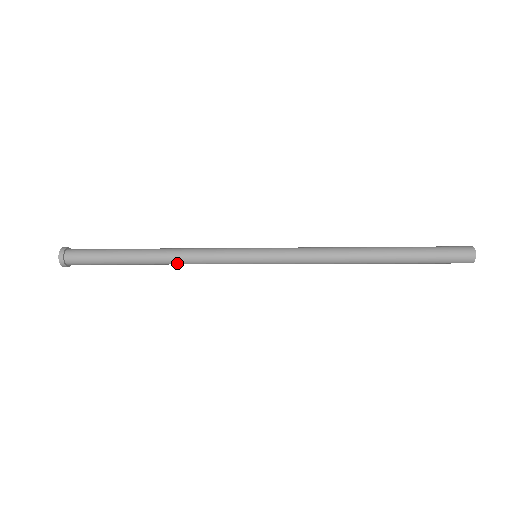
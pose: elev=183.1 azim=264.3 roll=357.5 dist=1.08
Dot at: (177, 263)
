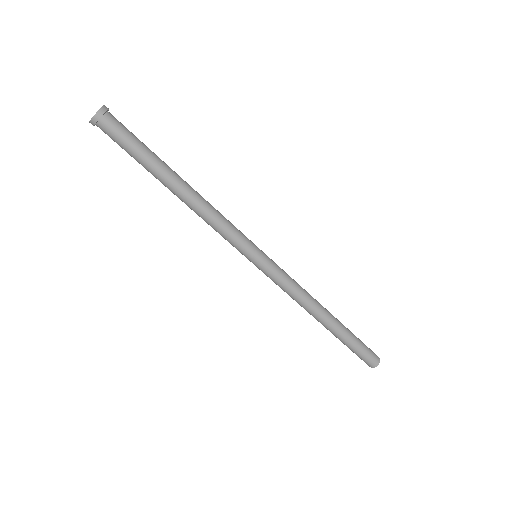
Dot at: (198, 209)
